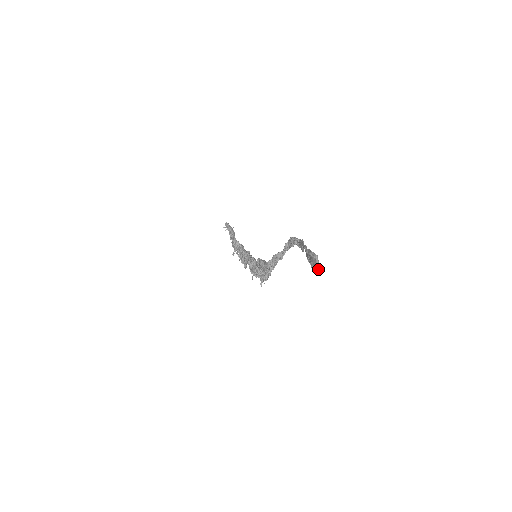
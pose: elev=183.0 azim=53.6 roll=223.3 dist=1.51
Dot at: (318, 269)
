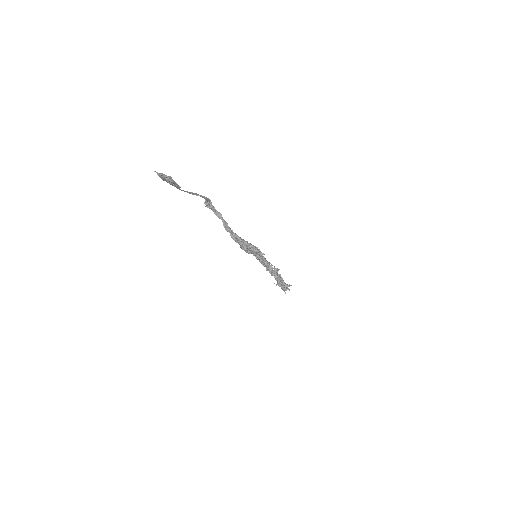
Dot at: (163, 175)
